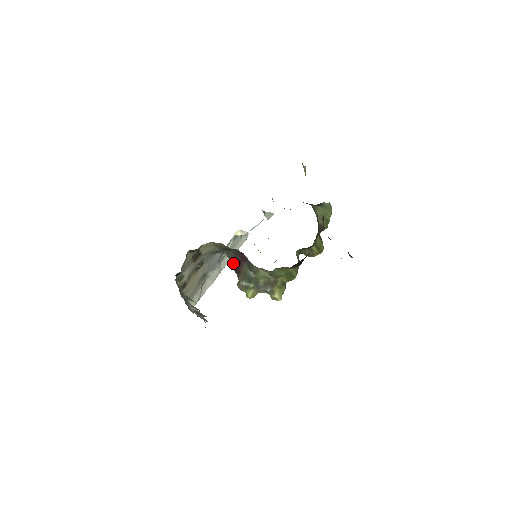
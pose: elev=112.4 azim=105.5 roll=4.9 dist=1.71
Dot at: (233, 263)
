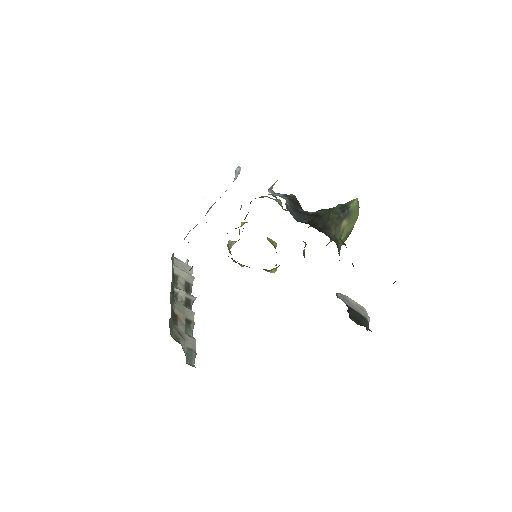
Dot at: occluded
